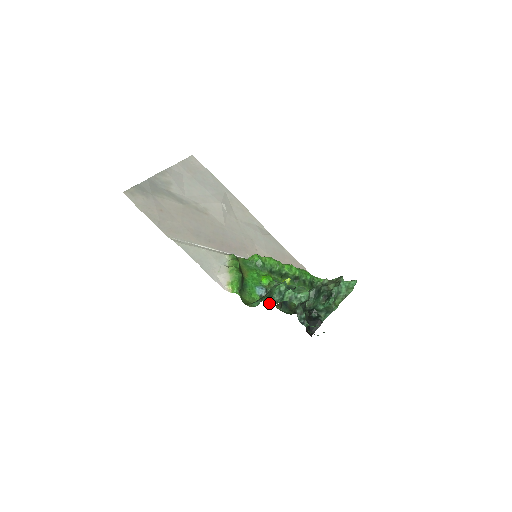
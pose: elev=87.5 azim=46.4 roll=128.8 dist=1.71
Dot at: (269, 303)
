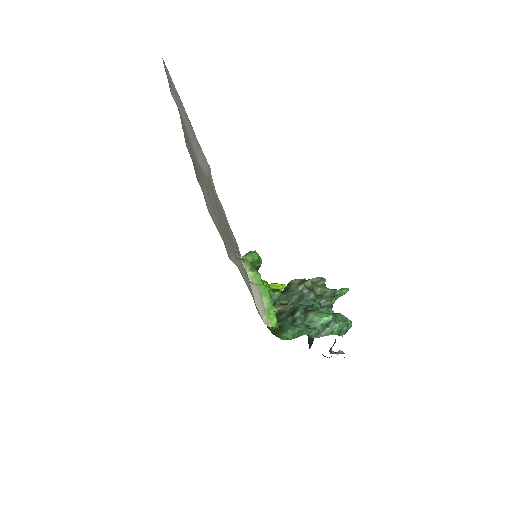
Dot at: (311, 336)
